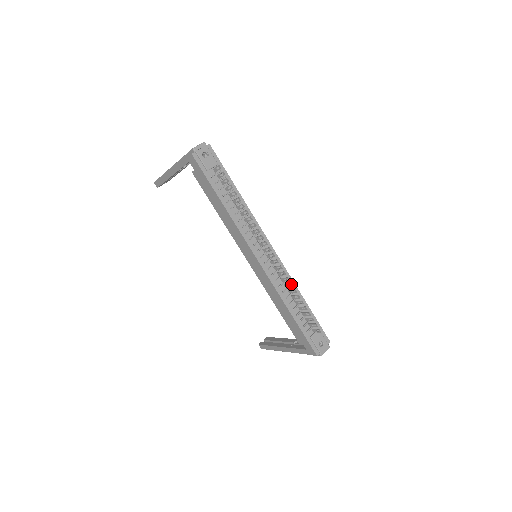
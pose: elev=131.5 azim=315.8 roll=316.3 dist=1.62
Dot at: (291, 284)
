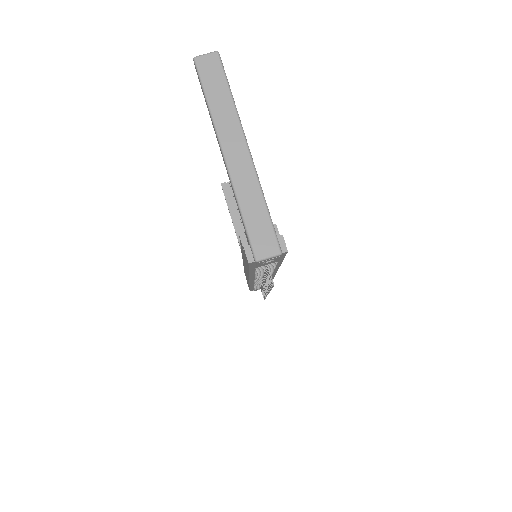
Dot at: occluded
